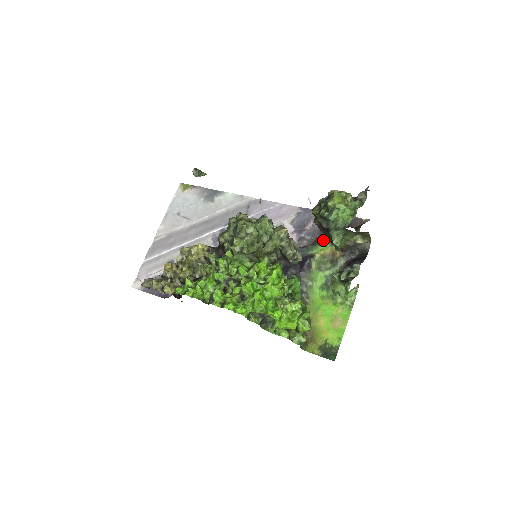
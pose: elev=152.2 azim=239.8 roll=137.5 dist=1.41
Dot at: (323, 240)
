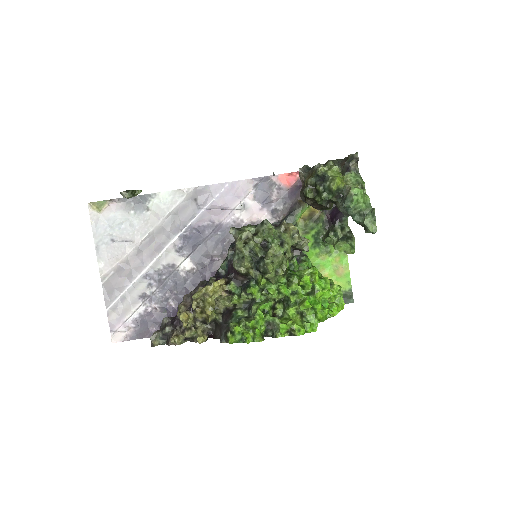
Dot at: (300, 206)
